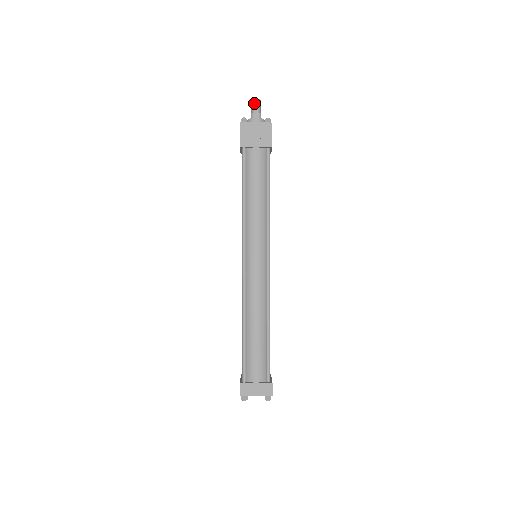
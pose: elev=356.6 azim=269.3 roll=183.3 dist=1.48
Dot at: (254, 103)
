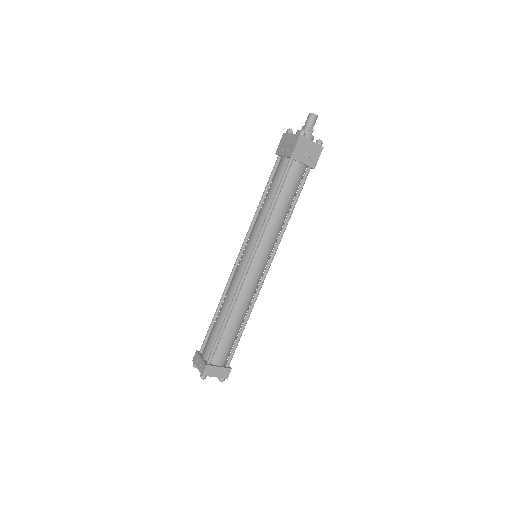
Dot at: (313, 118)
